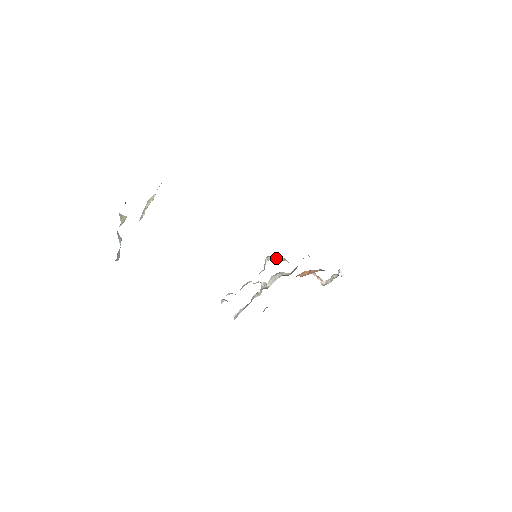
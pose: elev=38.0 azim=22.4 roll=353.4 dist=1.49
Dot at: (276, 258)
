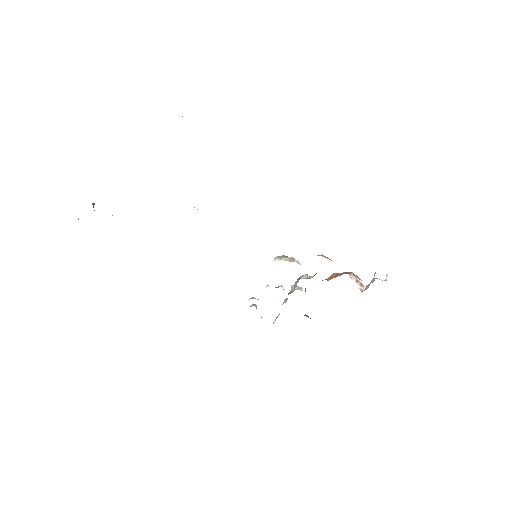
Dot at: (282, 258)
